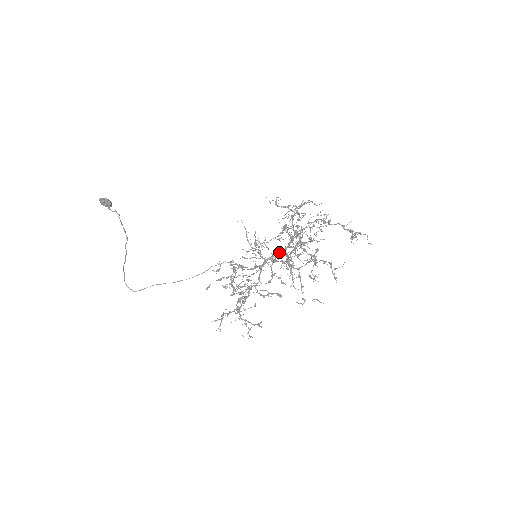
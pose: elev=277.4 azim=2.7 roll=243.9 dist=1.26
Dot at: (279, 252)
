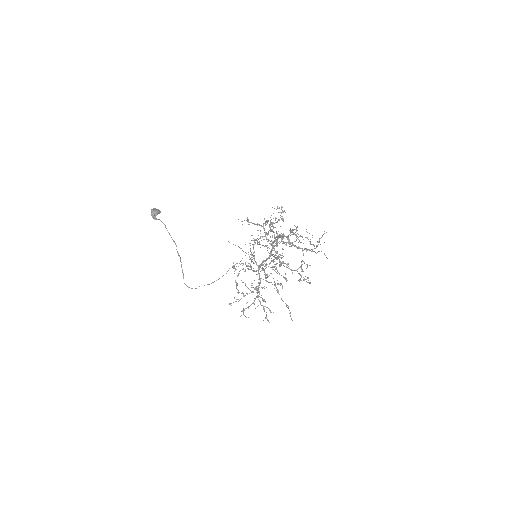
Dot at: (266, 260)
